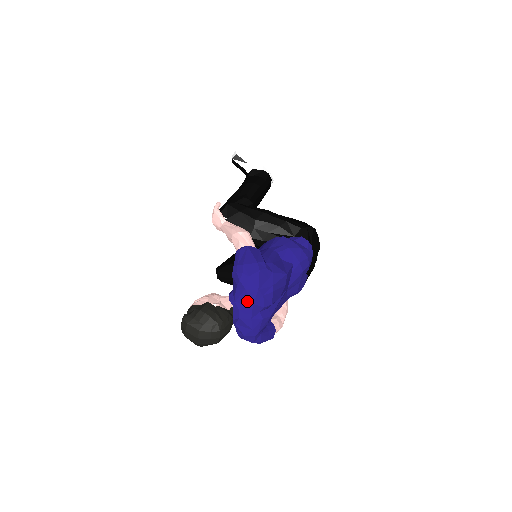
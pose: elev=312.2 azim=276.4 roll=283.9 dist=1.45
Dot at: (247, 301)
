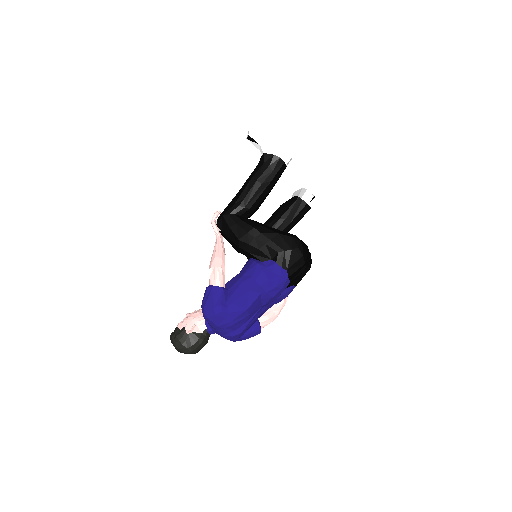
Dot at: (214, 328)
